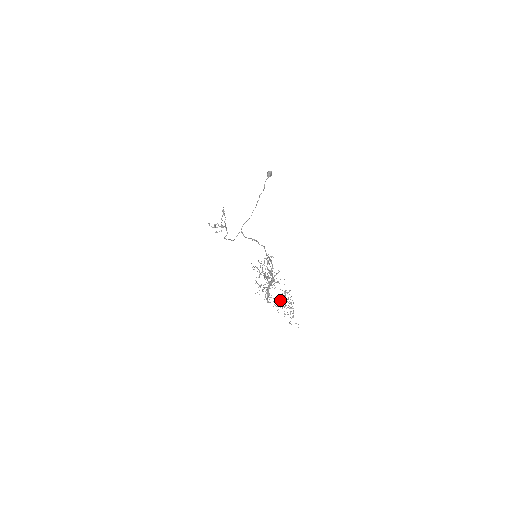
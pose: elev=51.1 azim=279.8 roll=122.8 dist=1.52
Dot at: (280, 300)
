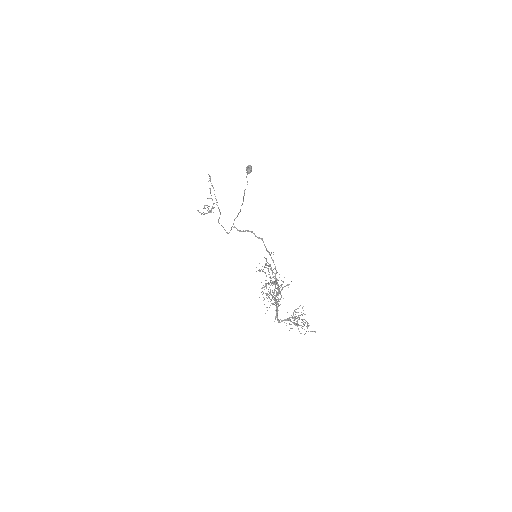
Dot at: (291, 317)
